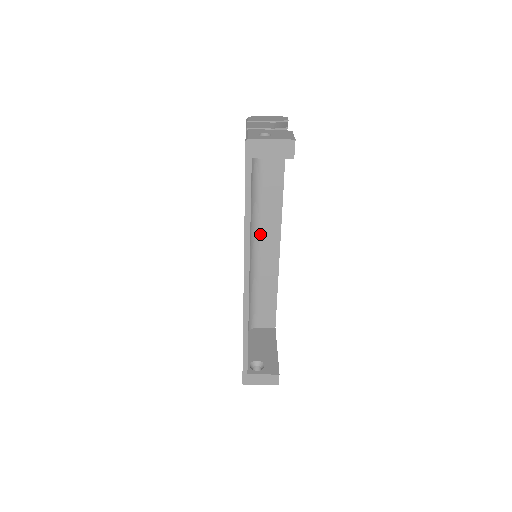
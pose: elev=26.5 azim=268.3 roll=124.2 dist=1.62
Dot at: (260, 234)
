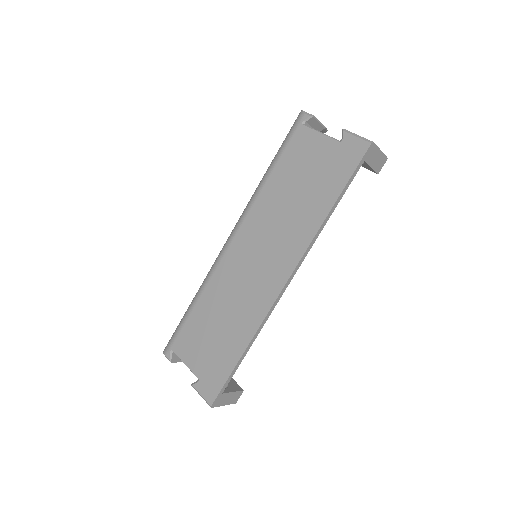
Dot at: occluded
